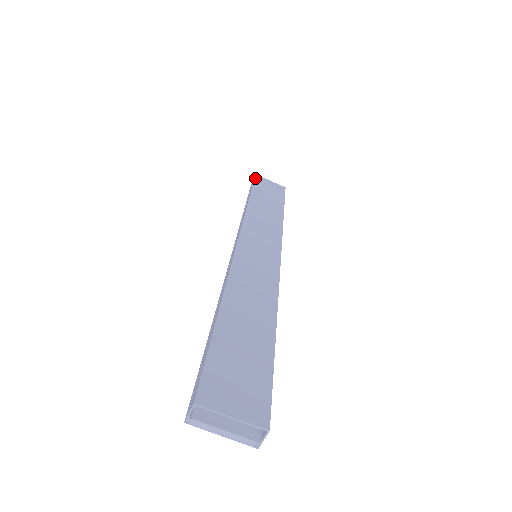
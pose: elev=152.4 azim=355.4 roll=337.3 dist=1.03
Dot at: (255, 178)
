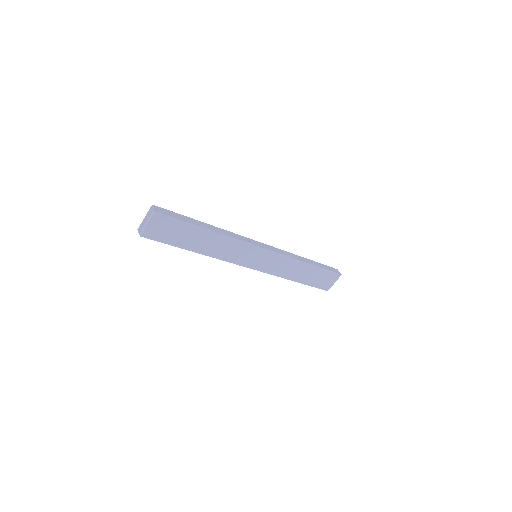
Dot at: occluded
